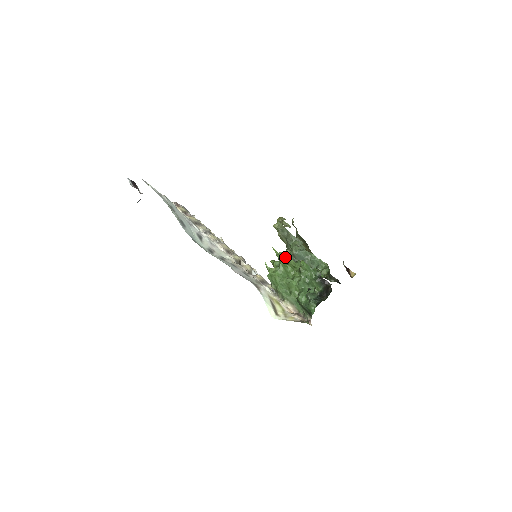
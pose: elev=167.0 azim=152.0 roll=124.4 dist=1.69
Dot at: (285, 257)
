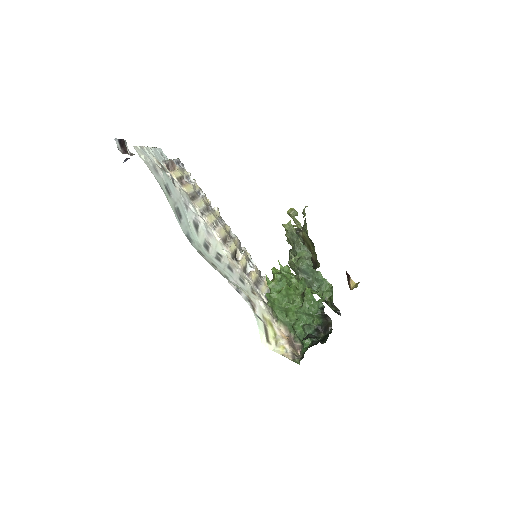
Dot at: (290, 275)
